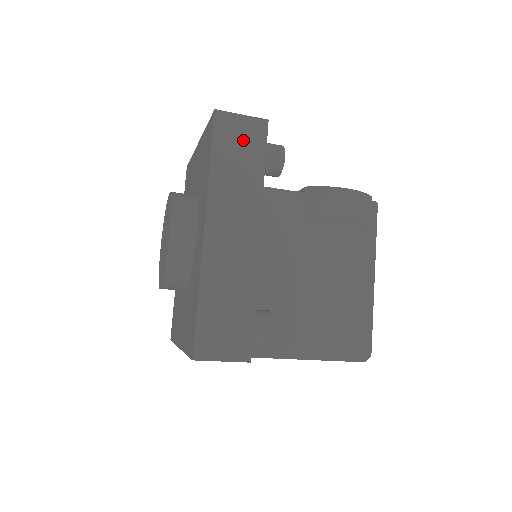
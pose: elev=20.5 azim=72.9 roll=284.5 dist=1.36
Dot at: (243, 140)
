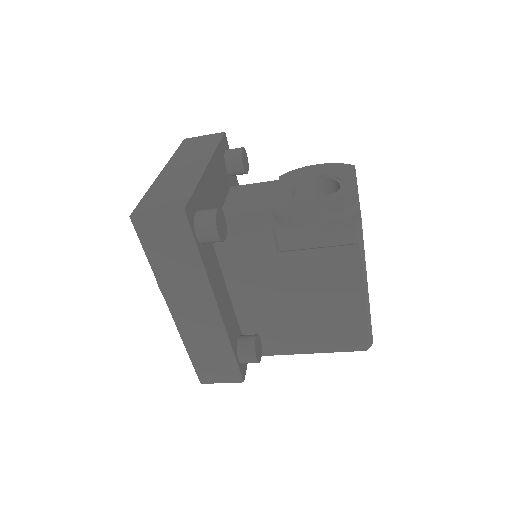
Dot at: (168, 236)
